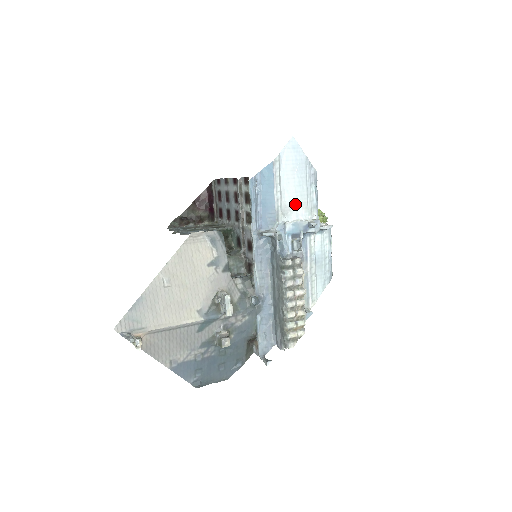
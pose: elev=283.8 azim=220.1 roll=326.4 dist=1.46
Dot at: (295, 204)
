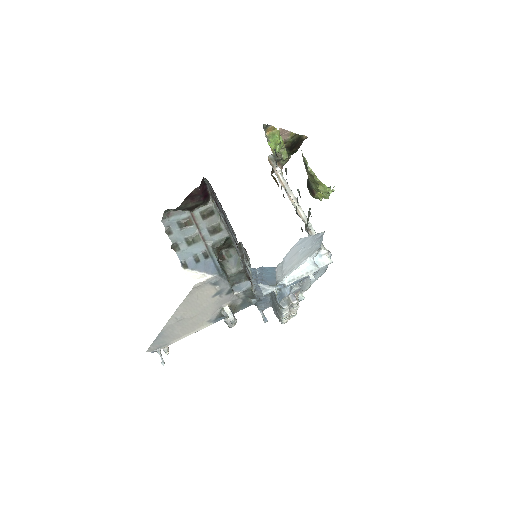
Dot at: (297, 263)
